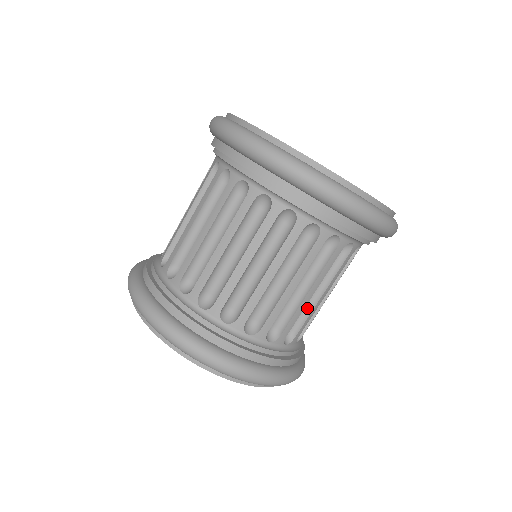
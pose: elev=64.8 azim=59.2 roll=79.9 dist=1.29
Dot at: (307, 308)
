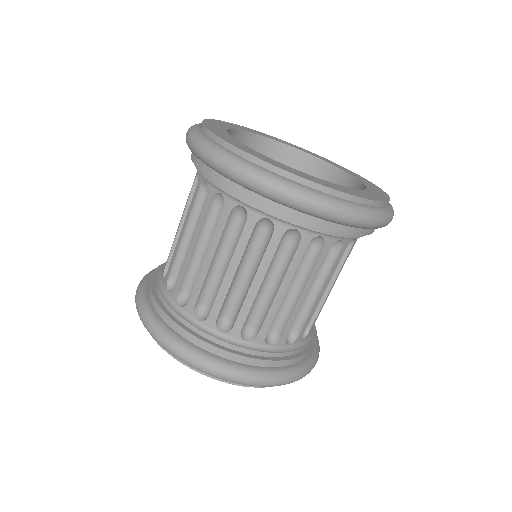
Dot at: (289, 307)
